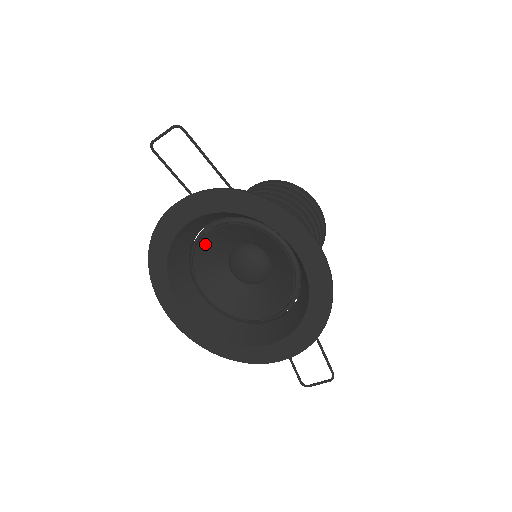
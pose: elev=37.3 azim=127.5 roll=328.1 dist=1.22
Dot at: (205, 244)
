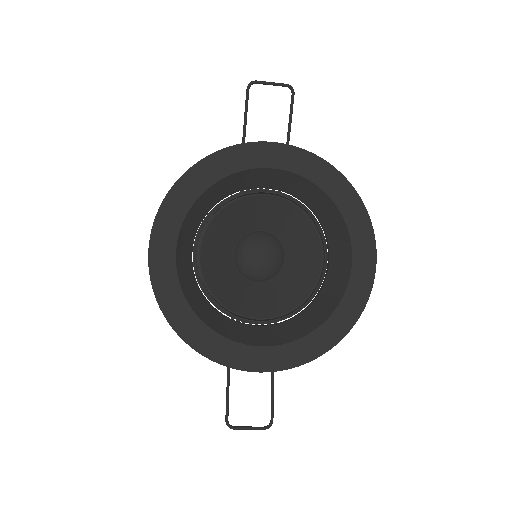
Dot at: (241, 205)
